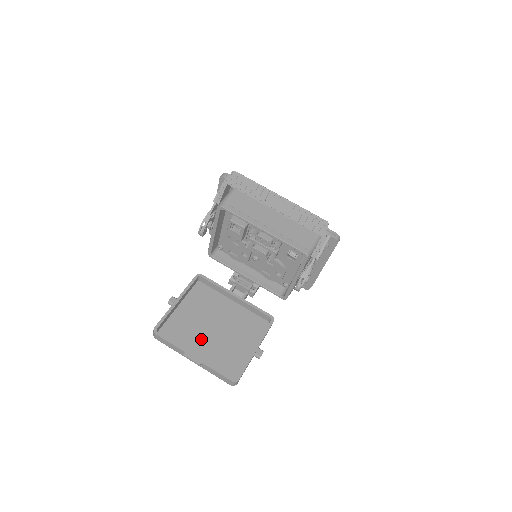
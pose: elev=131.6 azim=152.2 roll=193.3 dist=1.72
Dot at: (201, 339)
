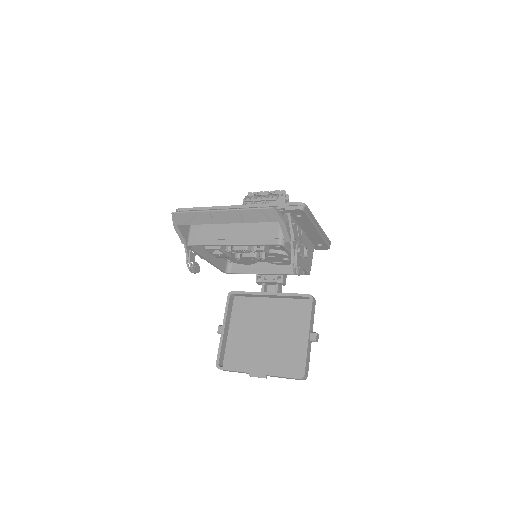
Dot at: (260, 351)
